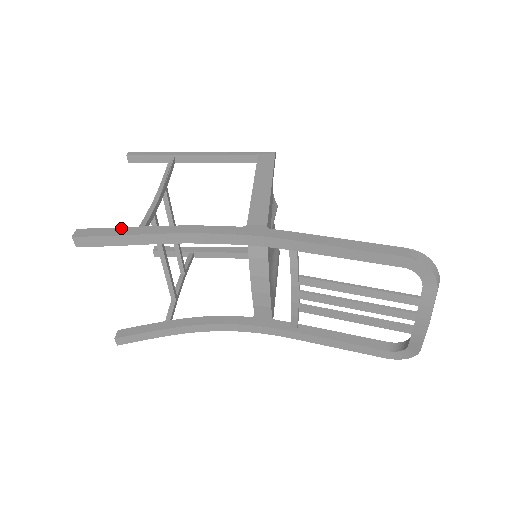
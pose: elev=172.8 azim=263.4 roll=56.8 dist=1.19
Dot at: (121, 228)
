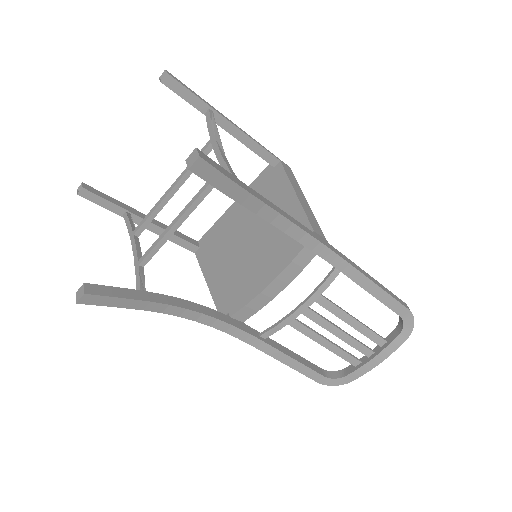
Dot at: occluded
